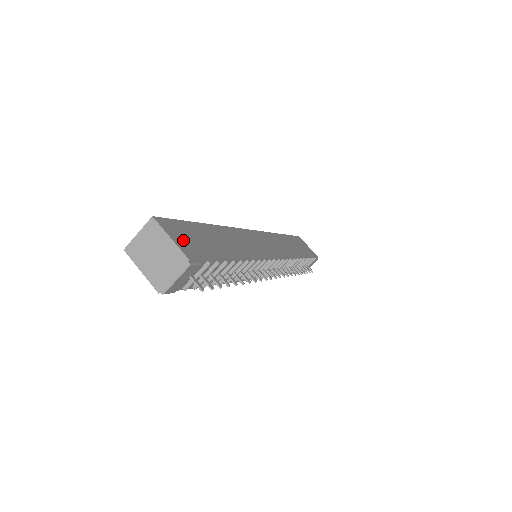
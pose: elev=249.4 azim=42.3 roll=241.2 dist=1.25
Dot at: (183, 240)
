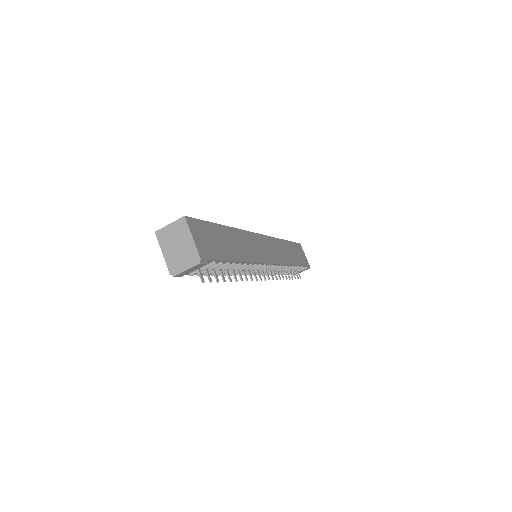
Dot at: (201, 240)
